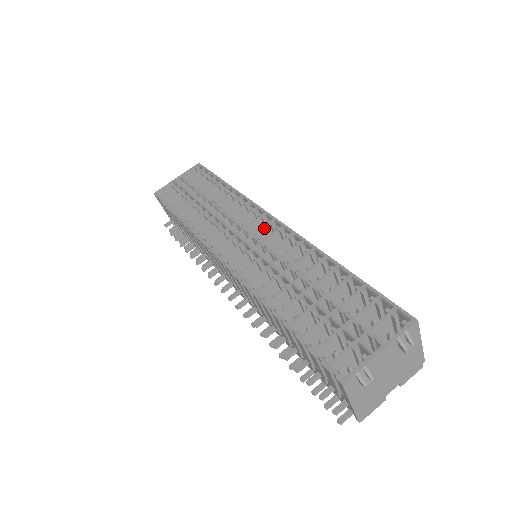
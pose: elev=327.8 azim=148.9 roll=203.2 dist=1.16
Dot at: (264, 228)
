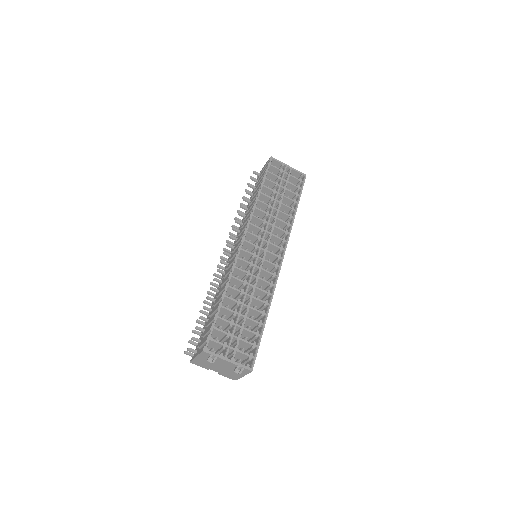
Dot at: (274, 255)
